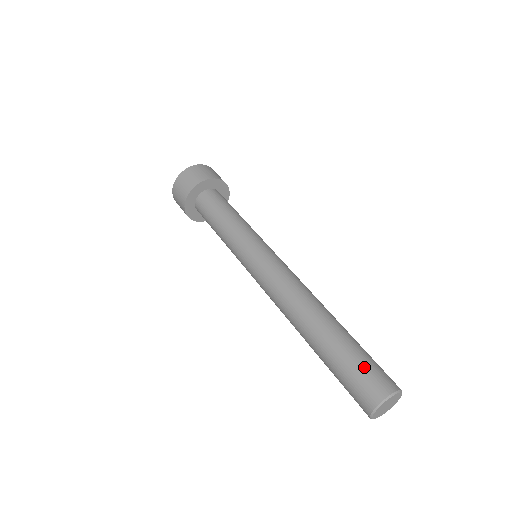
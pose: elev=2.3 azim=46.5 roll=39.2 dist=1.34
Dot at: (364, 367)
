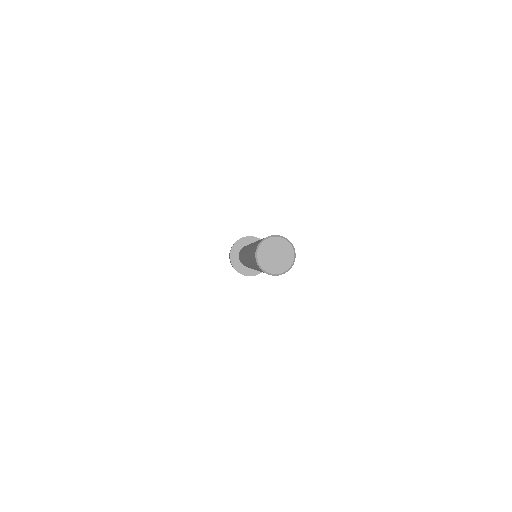
Dot at: (263, 238)
